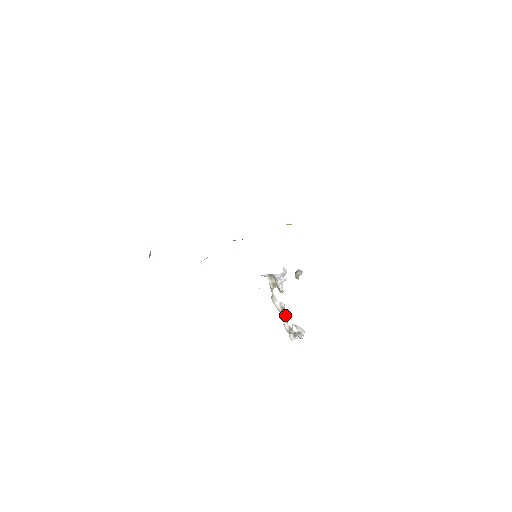
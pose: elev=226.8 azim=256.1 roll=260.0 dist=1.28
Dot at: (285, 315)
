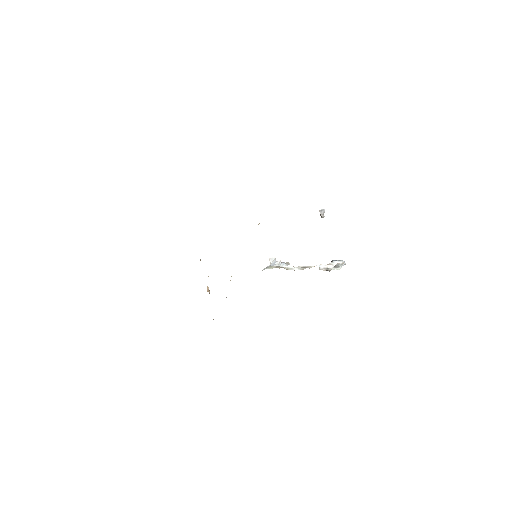
Dot at: (311, 267)
